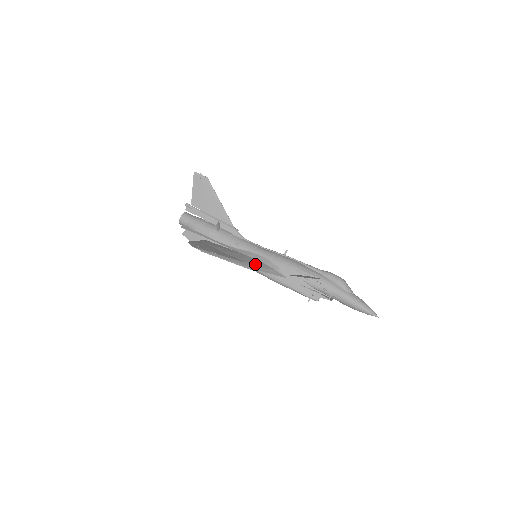
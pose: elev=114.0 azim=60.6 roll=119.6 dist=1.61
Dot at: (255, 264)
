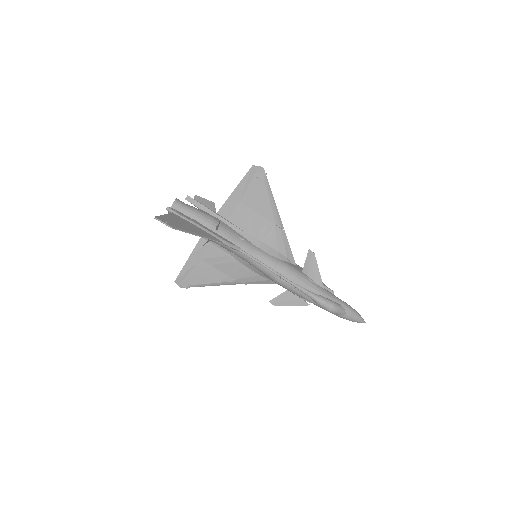
Dot at: (248, 279)
